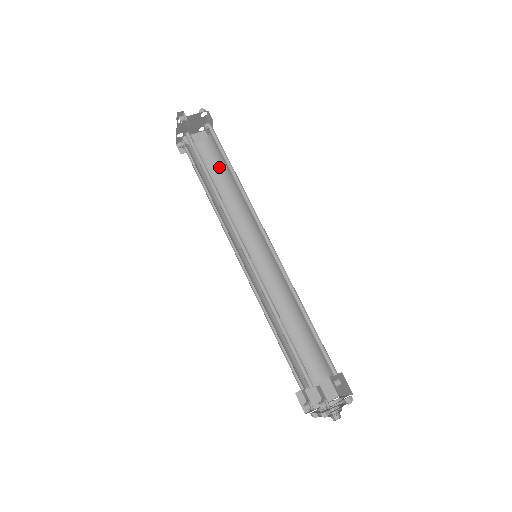
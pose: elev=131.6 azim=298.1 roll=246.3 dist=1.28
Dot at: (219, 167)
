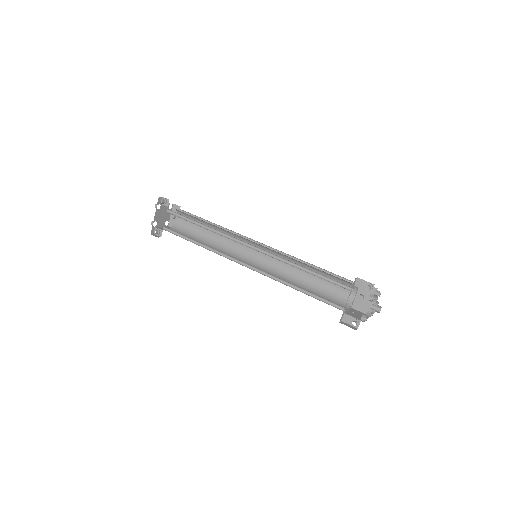
Dot at: (193, 234)
